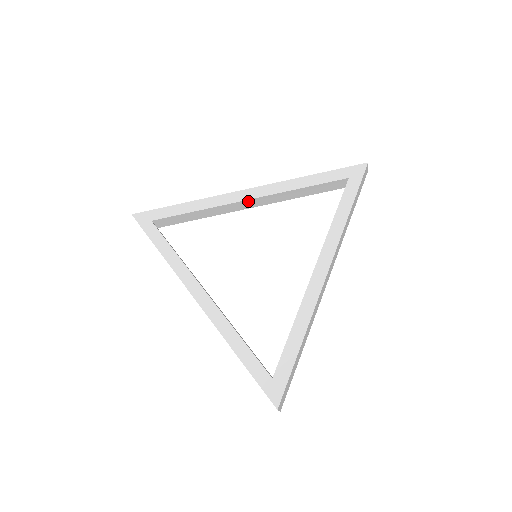
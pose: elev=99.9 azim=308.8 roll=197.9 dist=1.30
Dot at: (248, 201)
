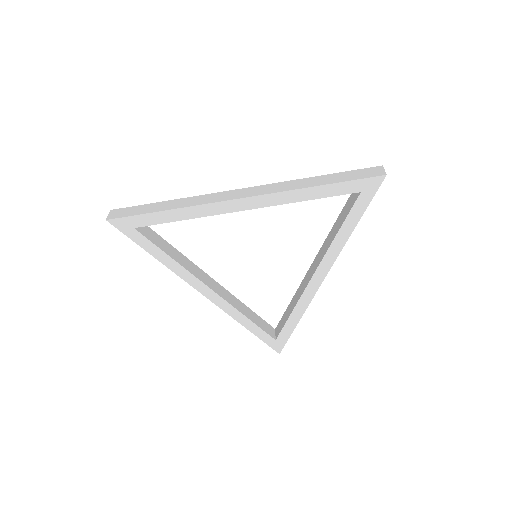
Dot at: (244, 208)
